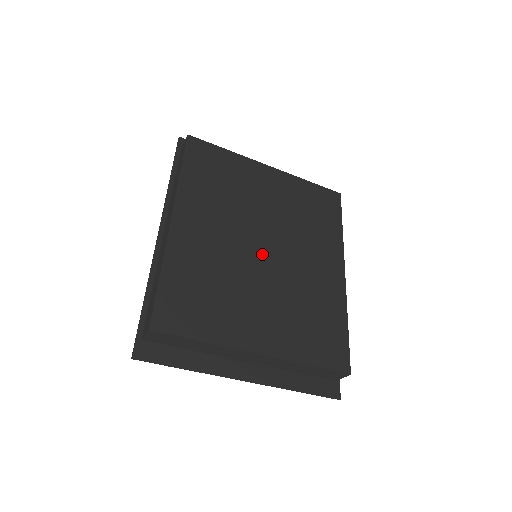
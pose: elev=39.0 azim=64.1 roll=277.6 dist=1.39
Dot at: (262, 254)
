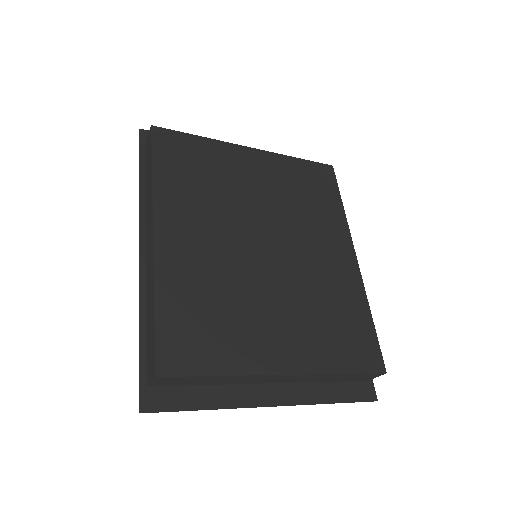
Dot at: (264, 254)
